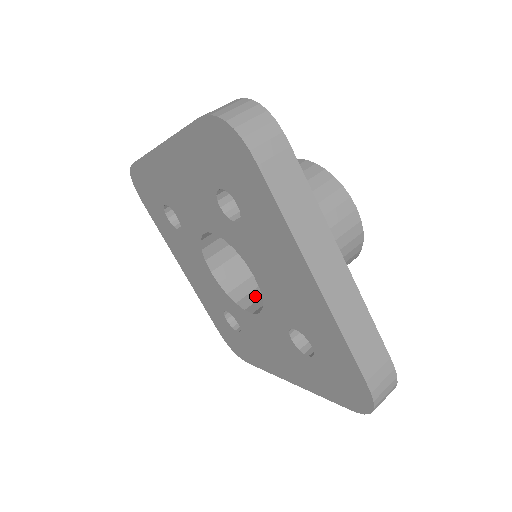
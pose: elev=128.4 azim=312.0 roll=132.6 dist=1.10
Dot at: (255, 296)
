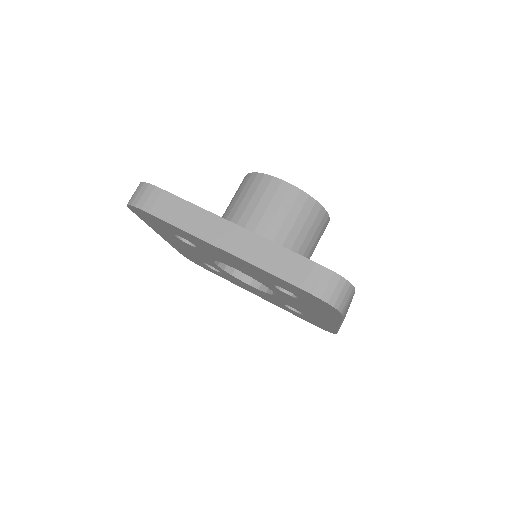
Dot at: occluded
